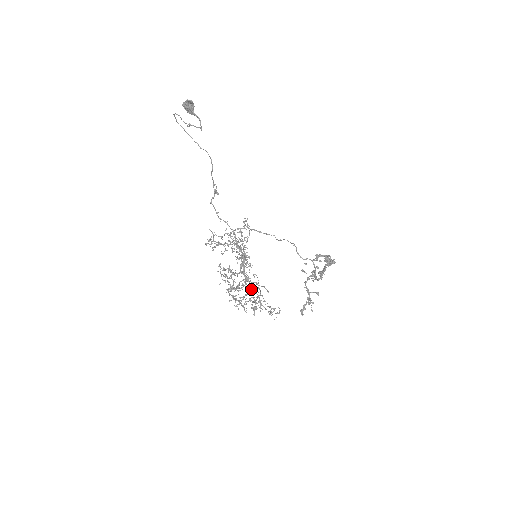
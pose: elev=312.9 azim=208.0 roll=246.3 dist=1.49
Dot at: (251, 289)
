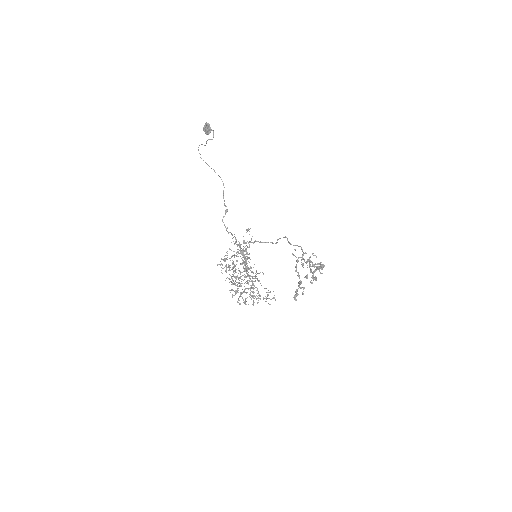
Dot at: occluded
